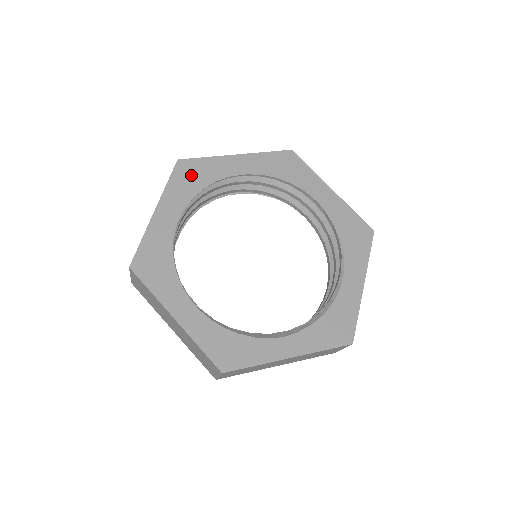
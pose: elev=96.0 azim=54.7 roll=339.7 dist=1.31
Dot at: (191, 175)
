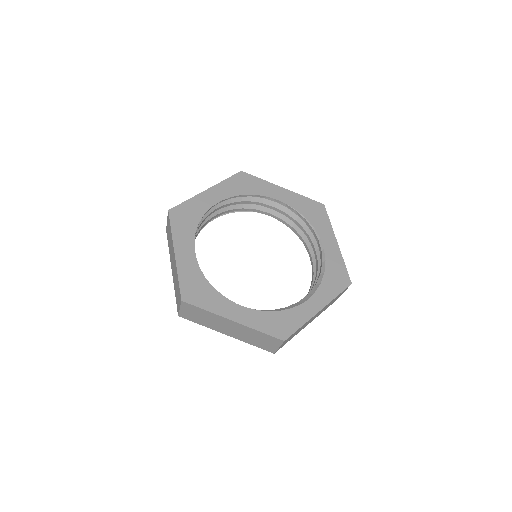
Dot at: (184, 217)
